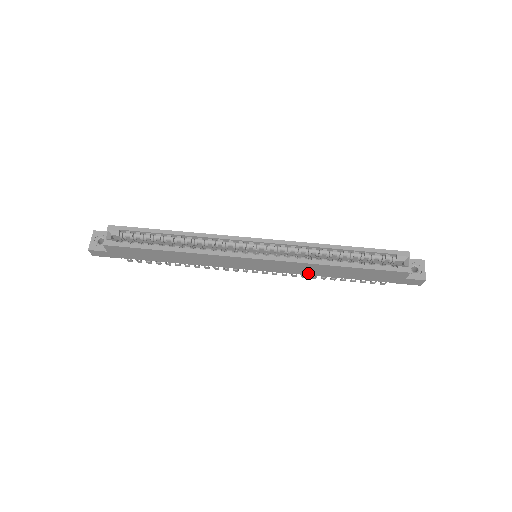
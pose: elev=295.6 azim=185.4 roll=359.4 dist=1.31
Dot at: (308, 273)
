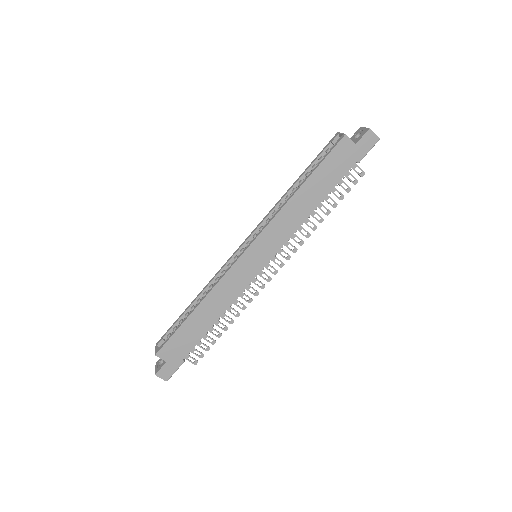
Dot at: (297, 224)
